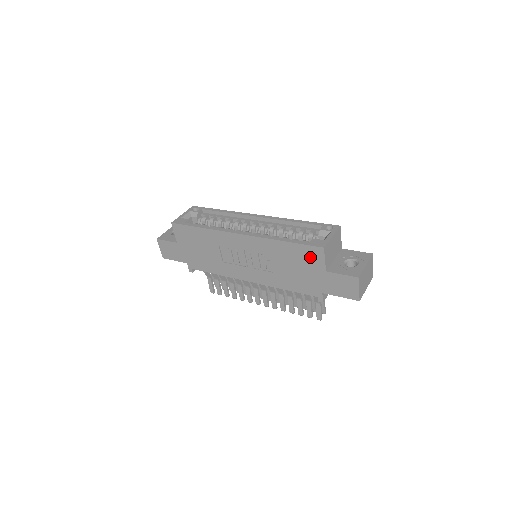
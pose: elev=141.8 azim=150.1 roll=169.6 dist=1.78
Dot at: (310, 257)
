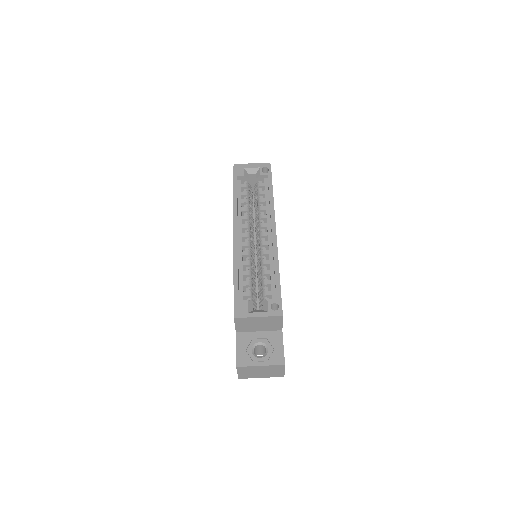
Dot at: occluded
